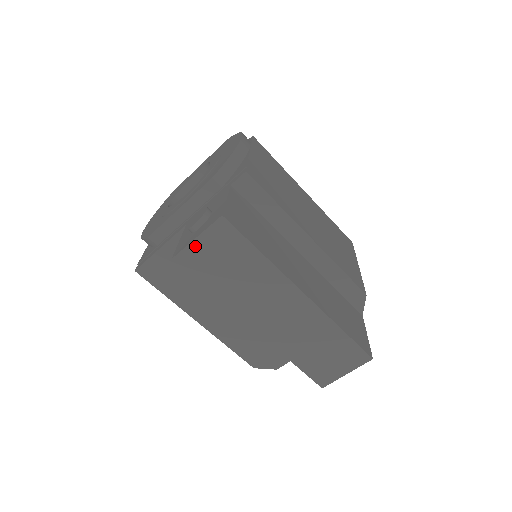
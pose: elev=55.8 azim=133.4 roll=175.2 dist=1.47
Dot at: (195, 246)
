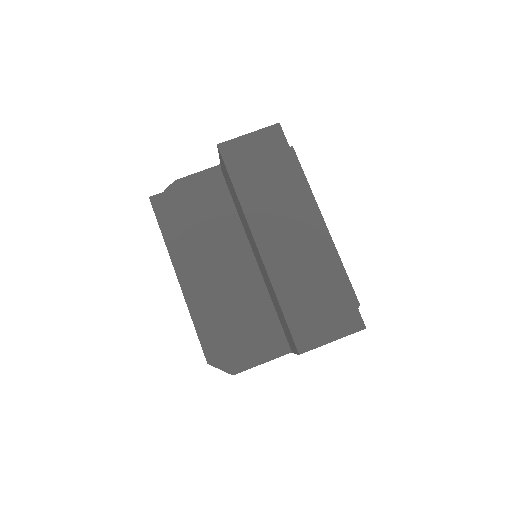
Dot at: (244, 140)
